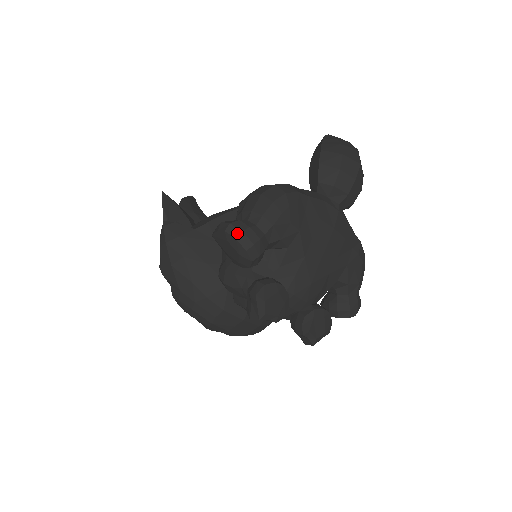
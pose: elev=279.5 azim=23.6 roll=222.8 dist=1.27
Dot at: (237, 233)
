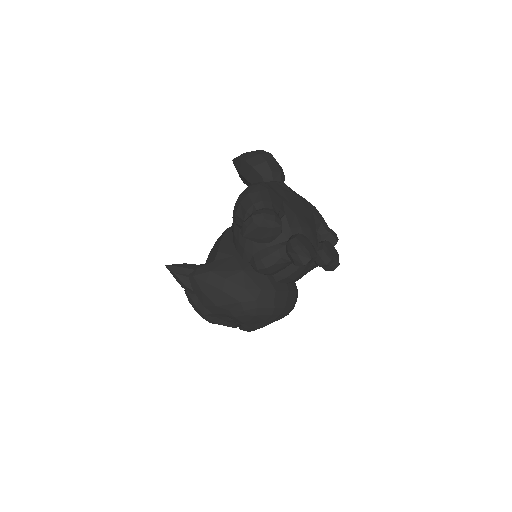
Dot at: (261, 216)
